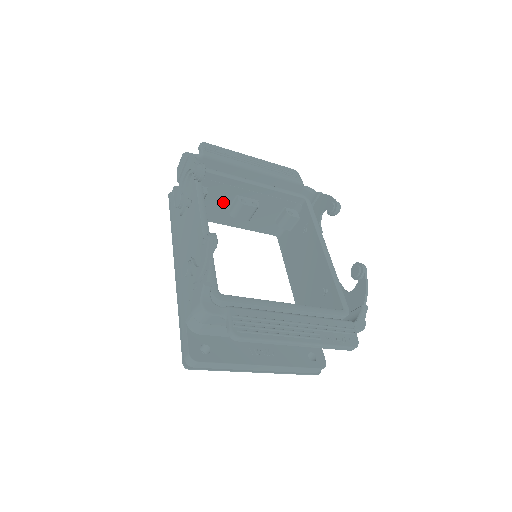
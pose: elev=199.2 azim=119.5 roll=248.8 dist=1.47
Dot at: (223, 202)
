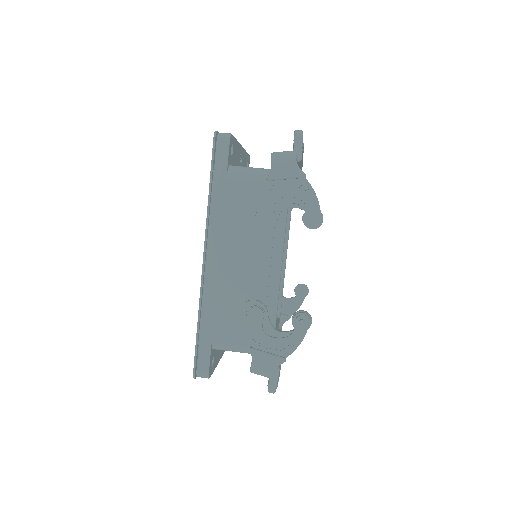
Dot at: occluded
